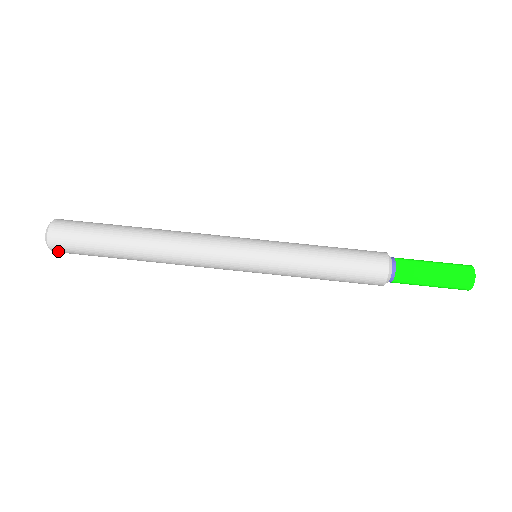
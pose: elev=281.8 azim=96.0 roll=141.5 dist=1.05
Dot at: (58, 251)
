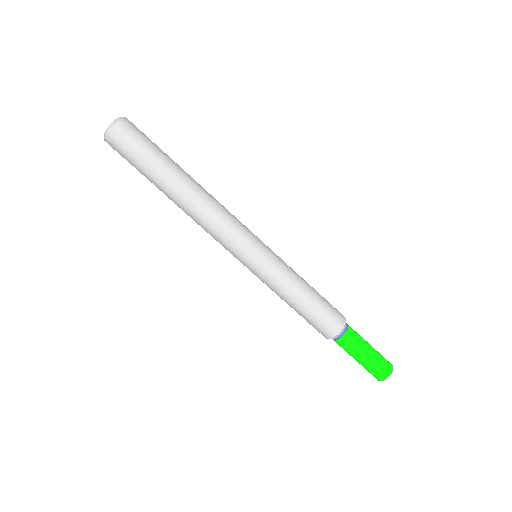
Dot at: (111, 140)
